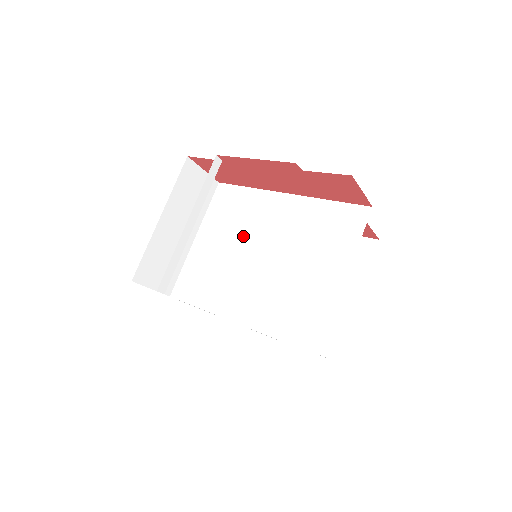
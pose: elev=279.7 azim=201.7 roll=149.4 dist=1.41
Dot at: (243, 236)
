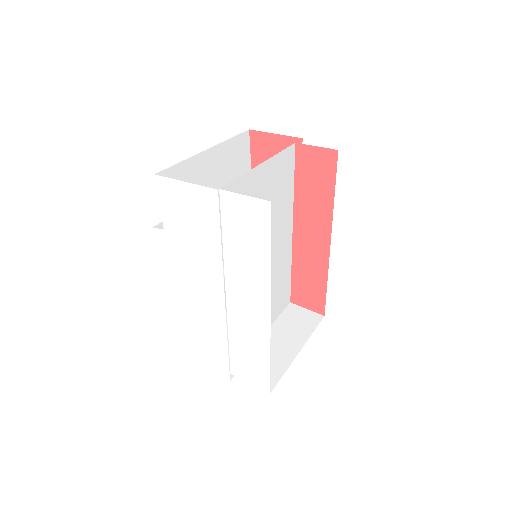
Dot at: (274, 278)
